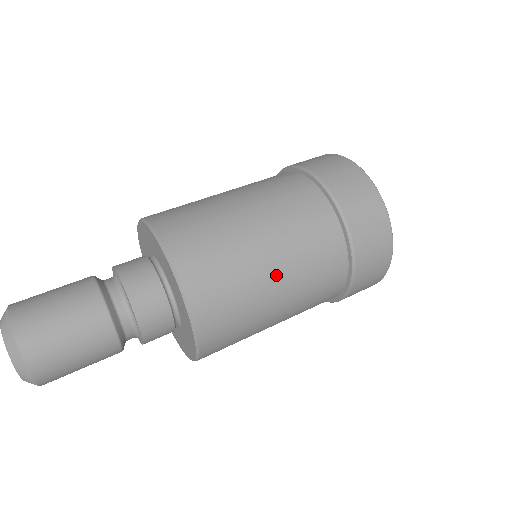
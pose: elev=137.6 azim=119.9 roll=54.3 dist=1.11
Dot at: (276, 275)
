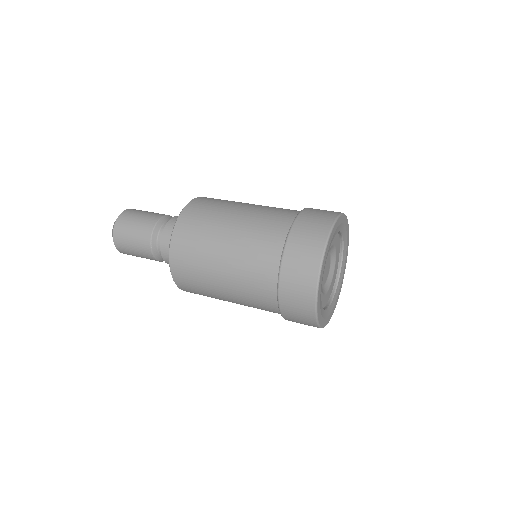
Dot at: (235, 219)
